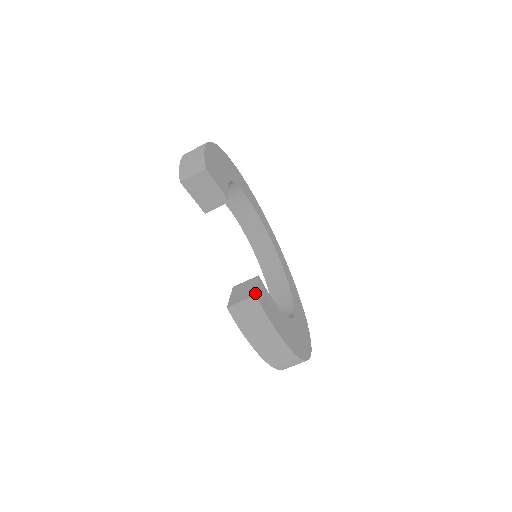
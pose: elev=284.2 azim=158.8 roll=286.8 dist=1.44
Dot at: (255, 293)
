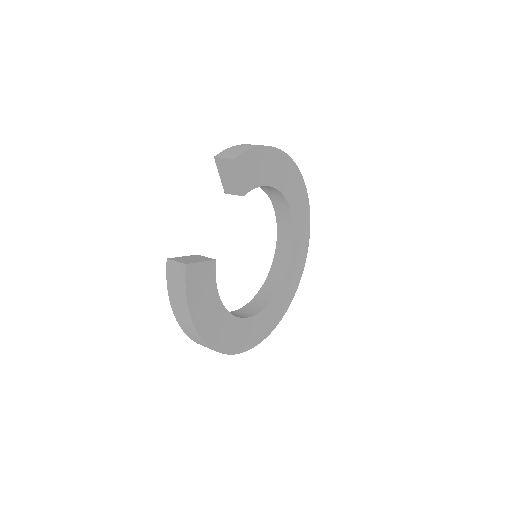
Dot at: (188, 263)
